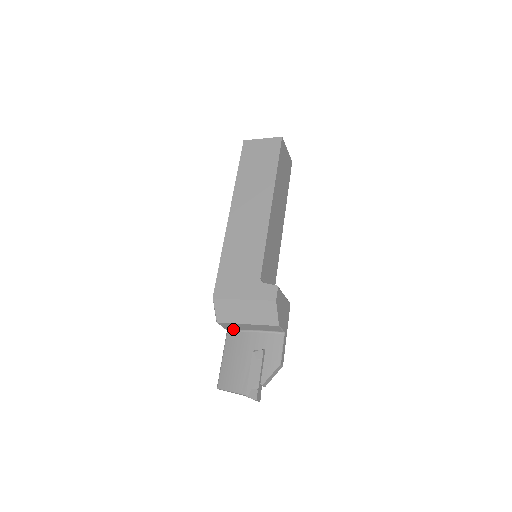
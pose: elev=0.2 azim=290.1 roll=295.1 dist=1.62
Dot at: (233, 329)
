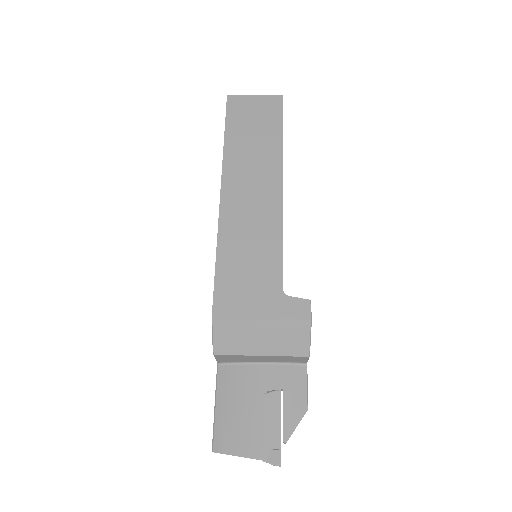
Dot at: (229, 361)
